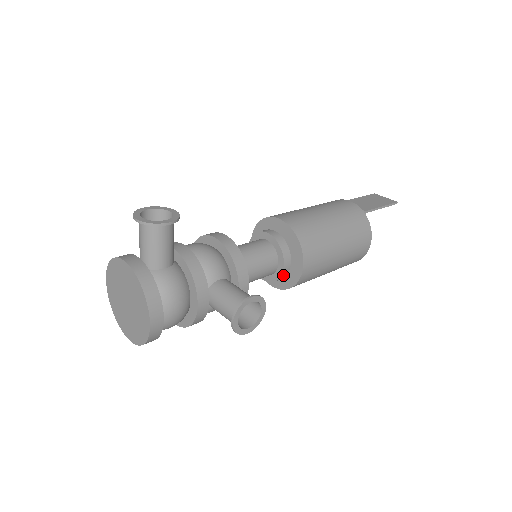
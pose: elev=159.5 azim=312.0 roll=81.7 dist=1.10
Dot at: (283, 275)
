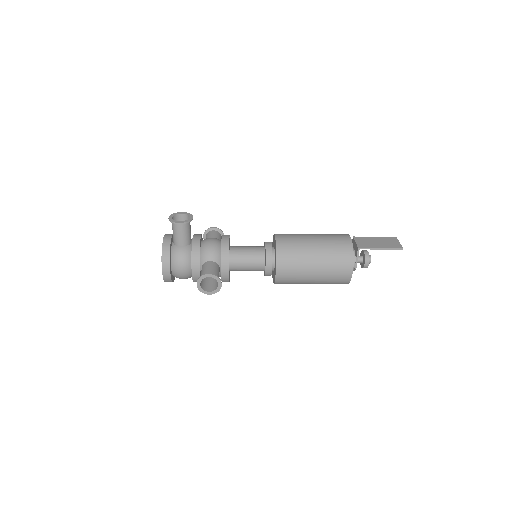
Dot at: (268, 273)
